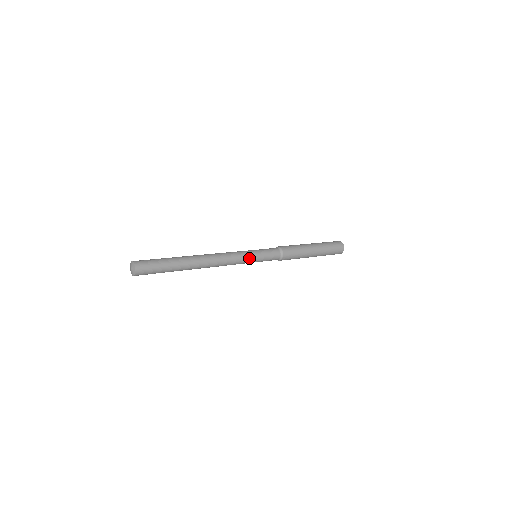
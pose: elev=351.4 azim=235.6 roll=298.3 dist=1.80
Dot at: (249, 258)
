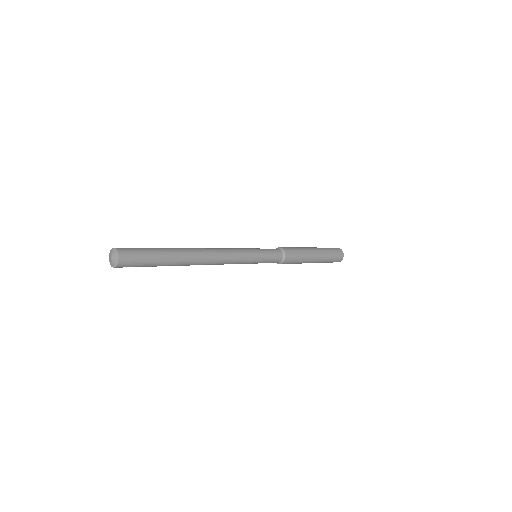
Dot at: (250, 258)
